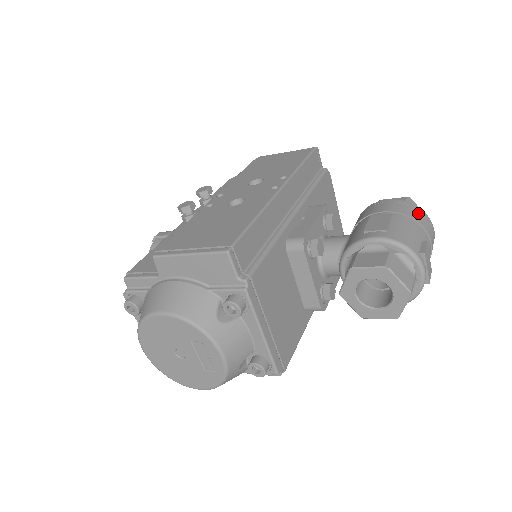
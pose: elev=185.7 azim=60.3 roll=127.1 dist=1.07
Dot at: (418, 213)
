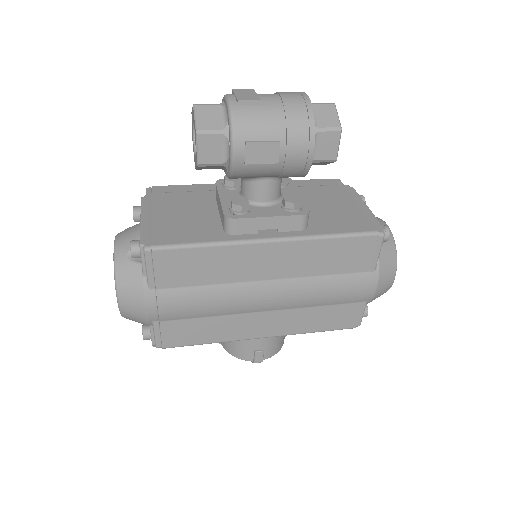
Dot at: occluded
